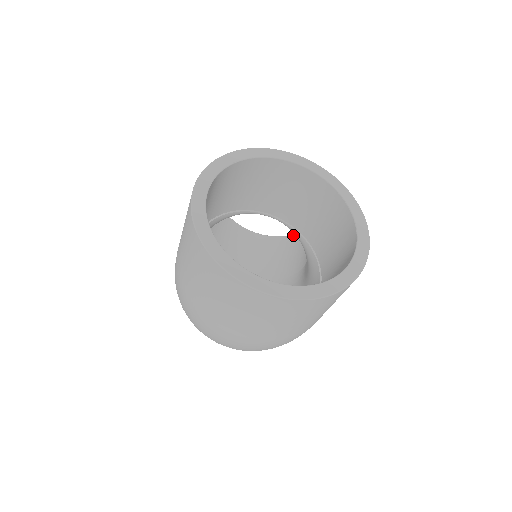
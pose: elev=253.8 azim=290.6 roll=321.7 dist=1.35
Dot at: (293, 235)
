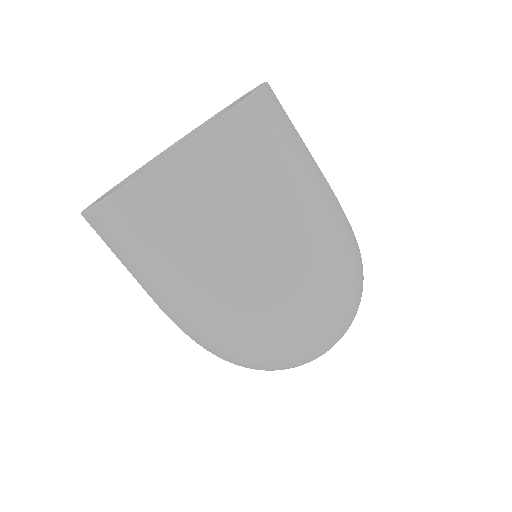
Dot at: occluded
